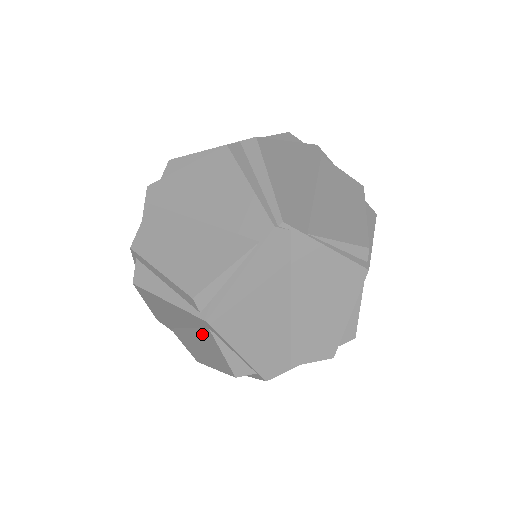
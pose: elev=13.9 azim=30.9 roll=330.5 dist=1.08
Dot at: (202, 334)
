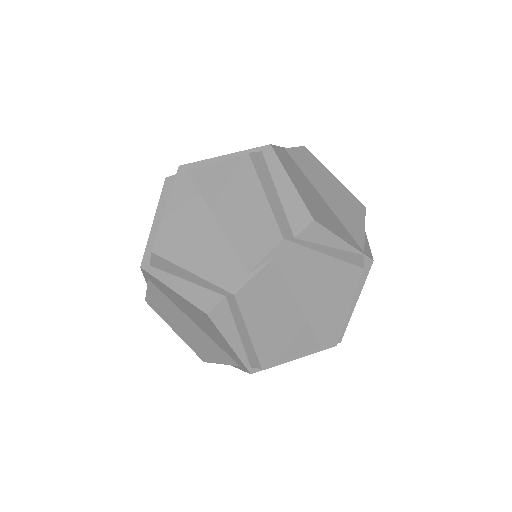
Dot at: (217, 348)
